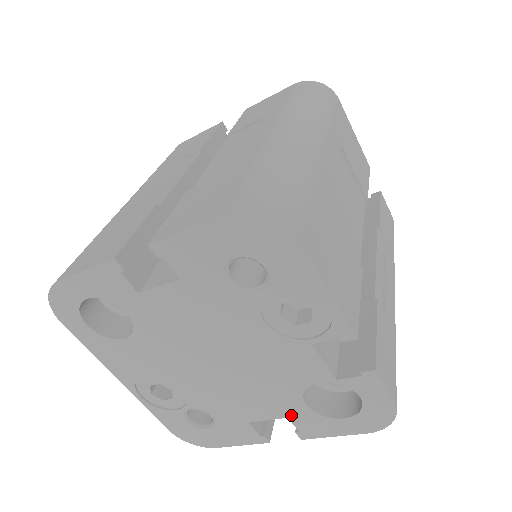
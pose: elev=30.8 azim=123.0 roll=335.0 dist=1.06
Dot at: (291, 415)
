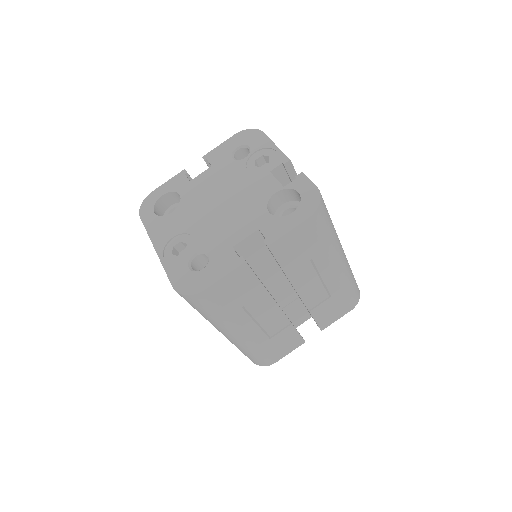
Dot at: (260, 226)
